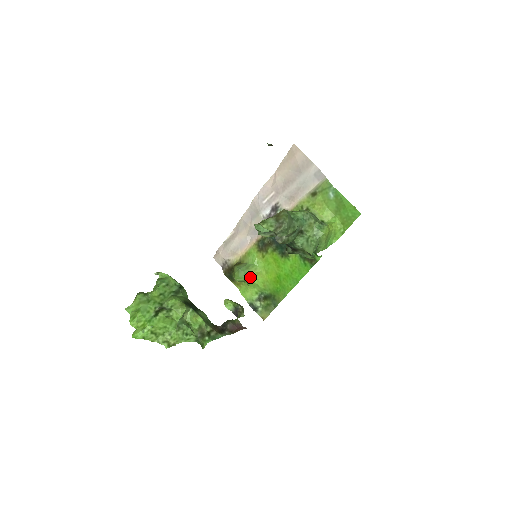
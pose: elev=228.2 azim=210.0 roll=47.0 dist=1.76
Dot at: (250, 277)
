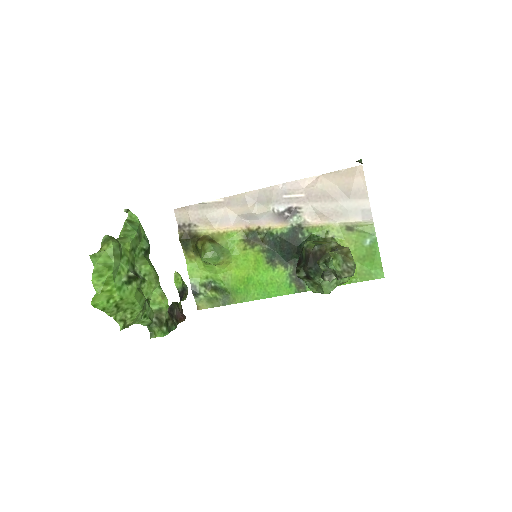
Dot at: (219, 263)
